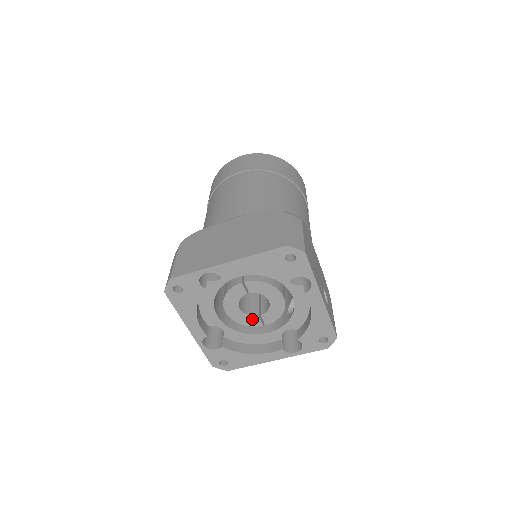
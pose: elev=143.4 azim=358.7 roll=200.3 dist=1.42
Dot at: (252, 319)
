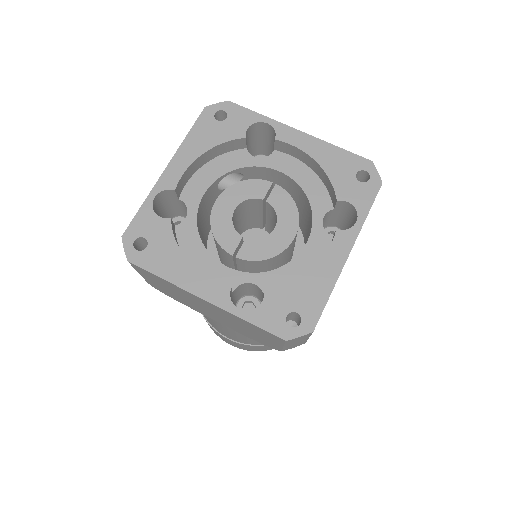
Dot at: (231, 235)
